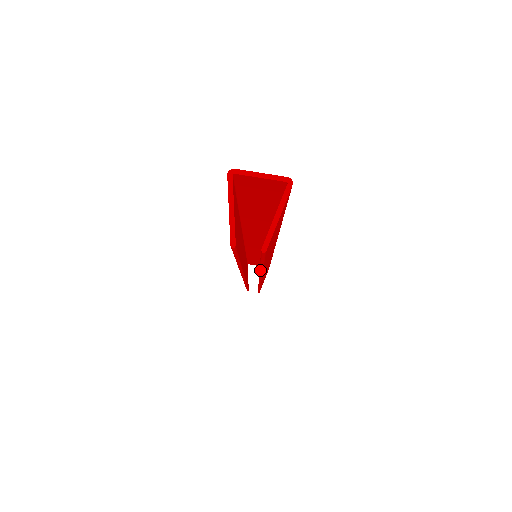
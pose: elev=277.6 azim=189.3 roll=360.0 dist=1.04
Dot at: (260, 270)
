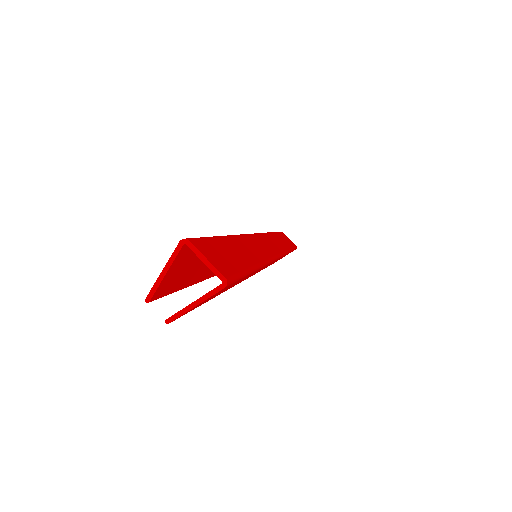
Dot at: occluded
